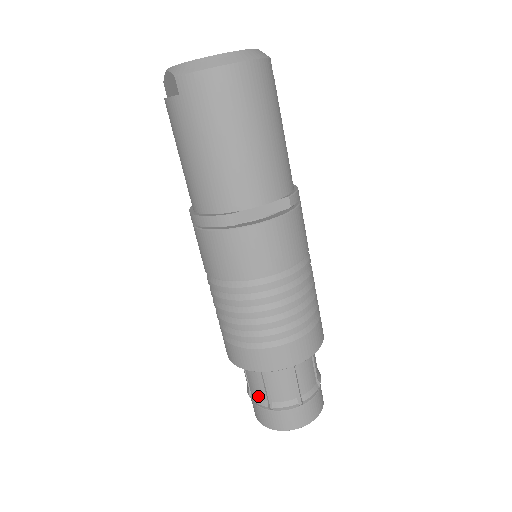
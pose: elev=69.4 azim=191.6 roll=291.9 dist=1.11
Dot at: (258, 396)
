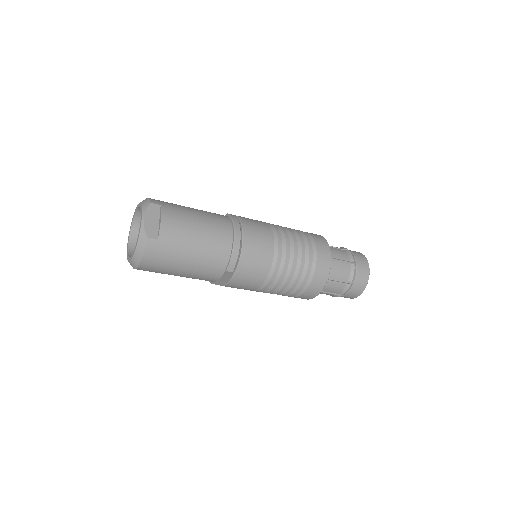
Dot at: occluded
